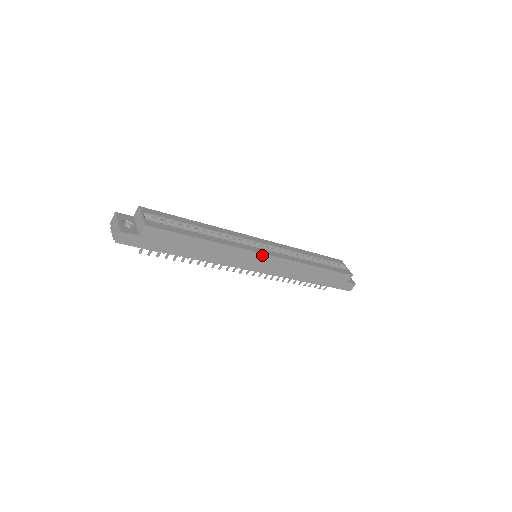
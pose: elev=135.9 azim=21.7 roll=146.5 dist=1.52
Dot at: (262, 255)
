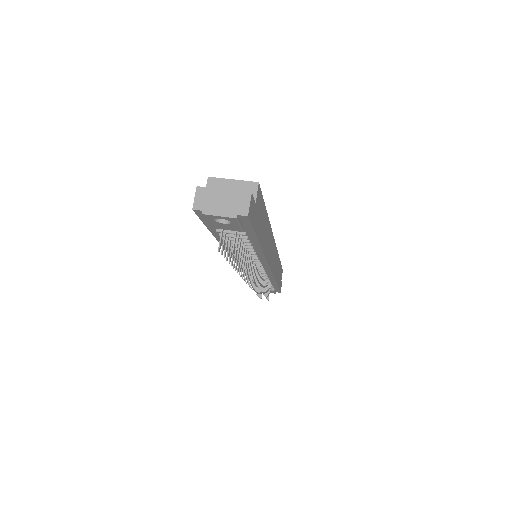
Dot at: (274, 243)
